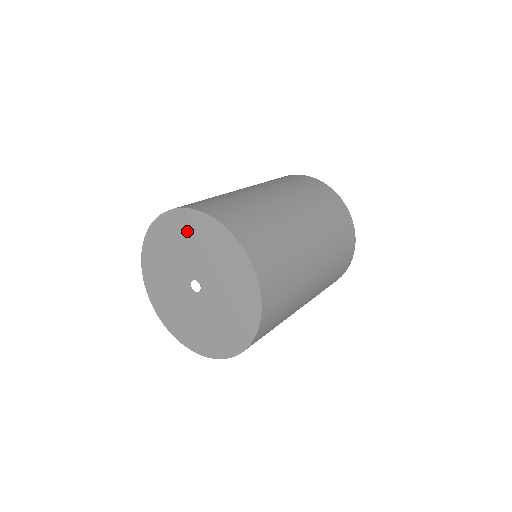
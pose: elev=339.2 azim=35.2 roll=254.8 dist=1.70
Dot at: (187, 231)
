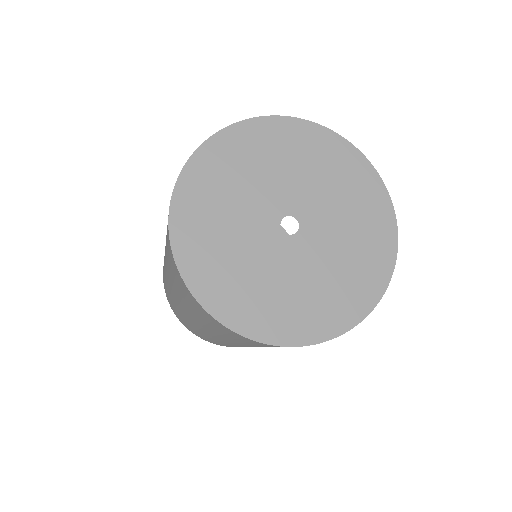
Dot at: (337, 167)
